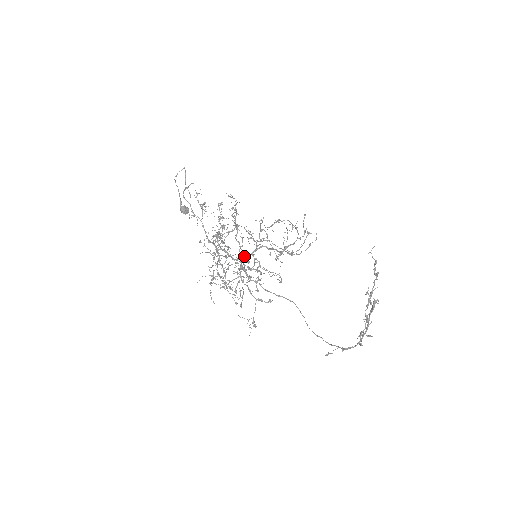
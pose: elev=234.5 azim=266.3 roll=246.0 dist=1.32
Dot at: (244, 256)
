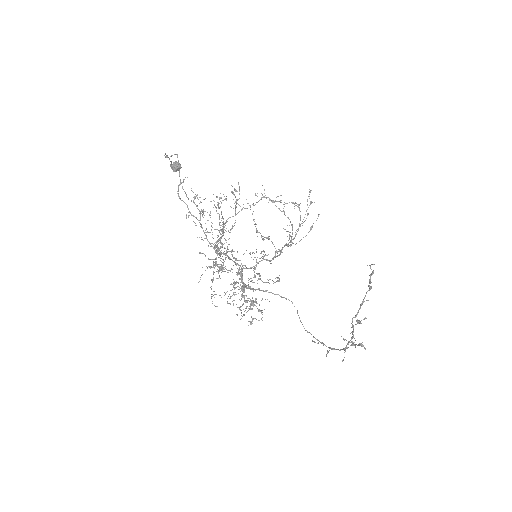
Dot at: (245, 268)
